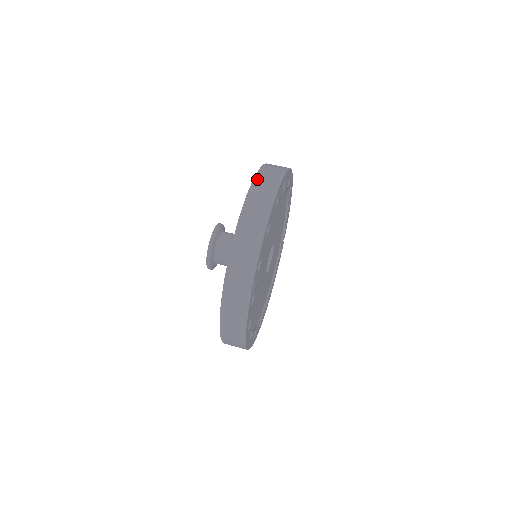
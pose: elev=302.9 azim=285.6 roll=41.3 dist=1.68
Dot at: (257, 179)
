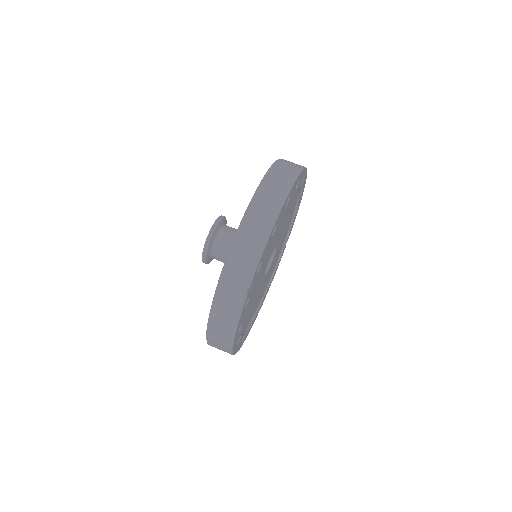
Dot at: (270, 173)
